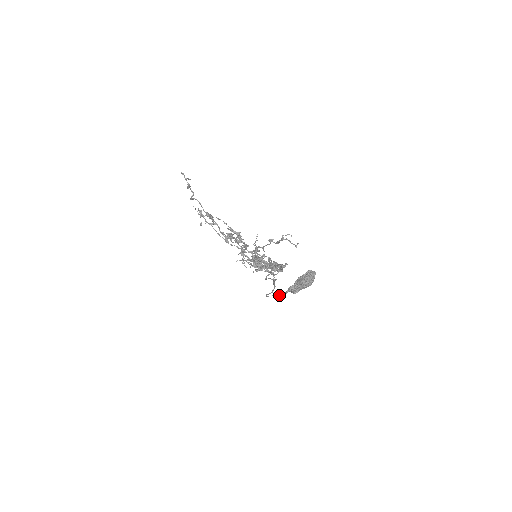
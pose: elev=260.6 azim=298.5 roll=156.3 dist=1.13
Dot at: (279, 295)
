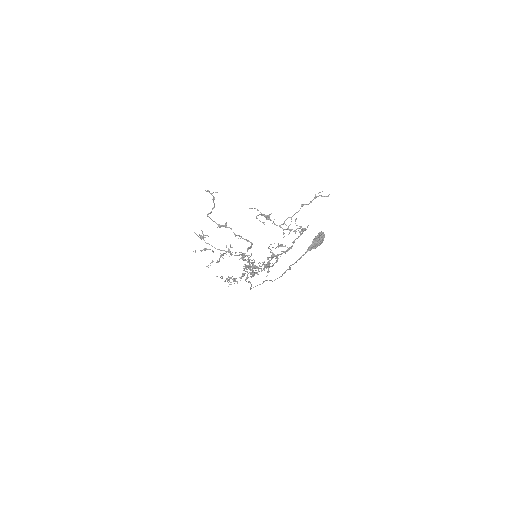
Dot at: (299, 258)
